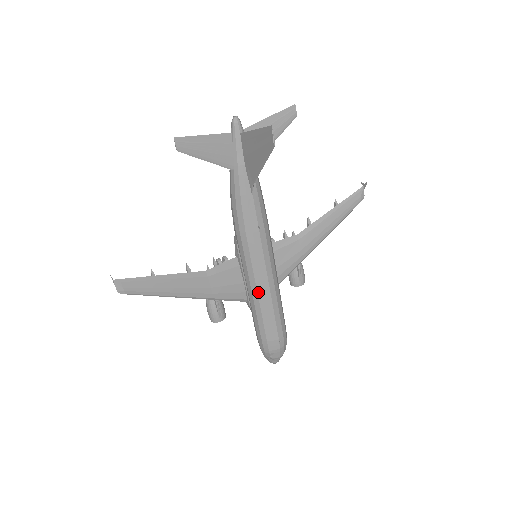
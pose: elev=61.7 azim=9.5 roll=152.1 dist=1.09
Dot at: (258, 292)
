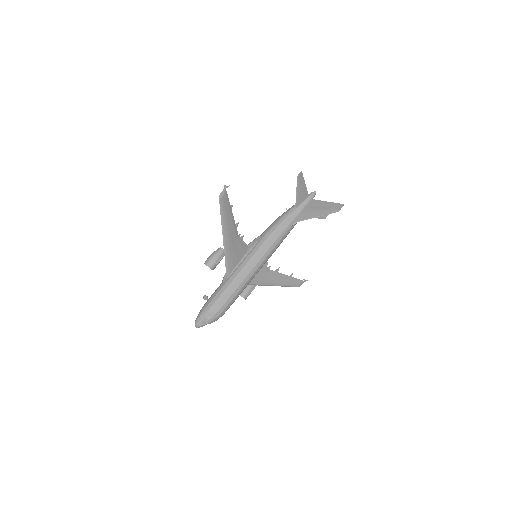
Dot at: (246, 272)
